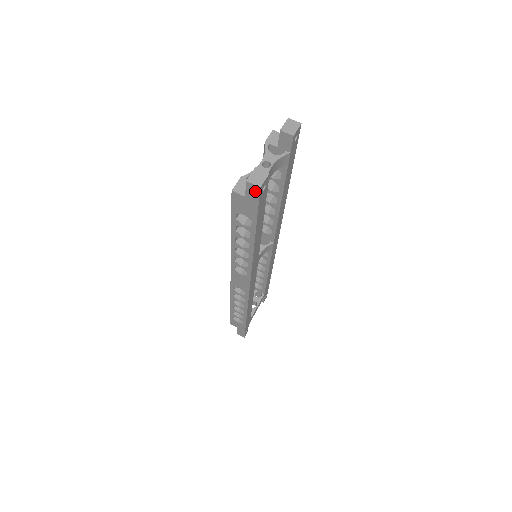
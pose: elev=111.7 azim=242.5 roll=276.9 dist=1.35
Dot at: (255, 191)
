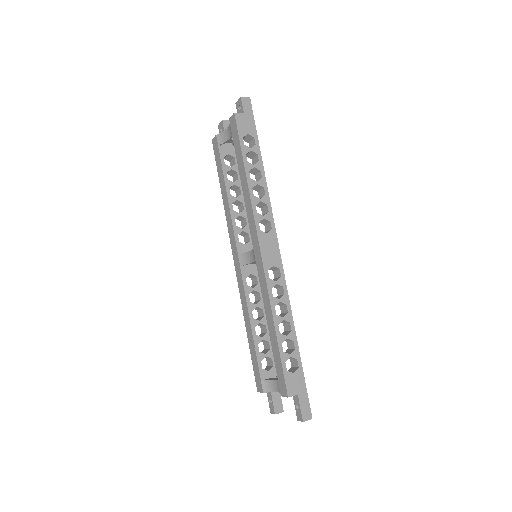
Dot at: (248, 103)
